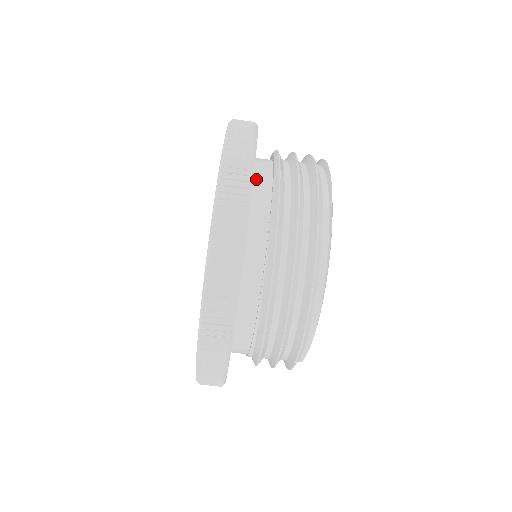
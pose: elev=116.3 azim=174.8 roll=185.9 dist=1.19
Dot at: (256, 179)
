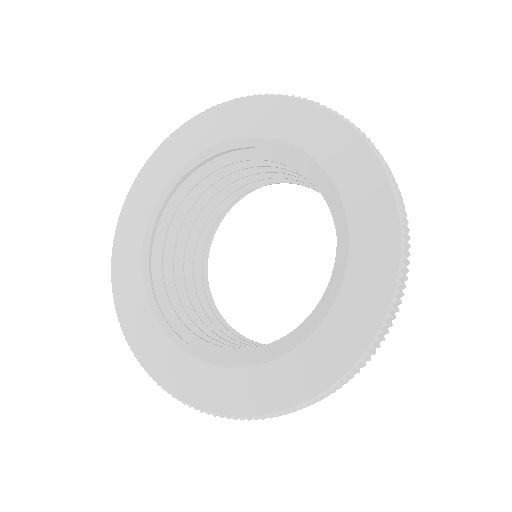
Dot at: occluded
